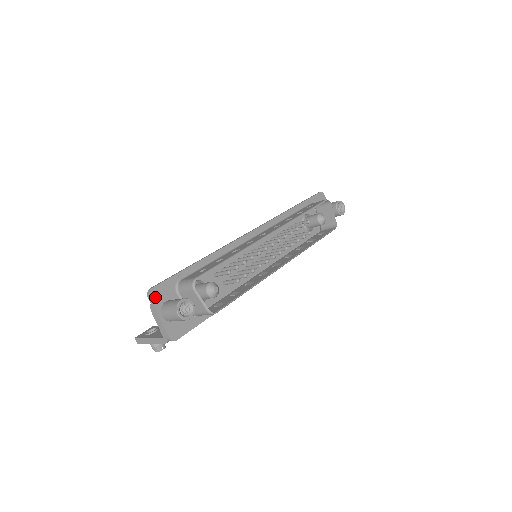
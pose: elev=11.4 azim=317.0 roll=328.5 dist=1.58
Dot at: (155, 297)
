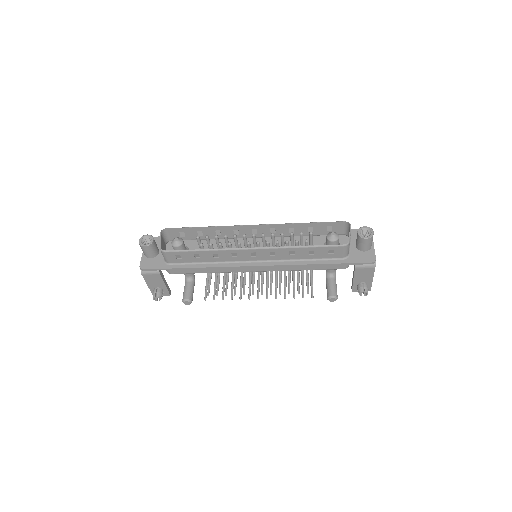
Dot at: occluded
